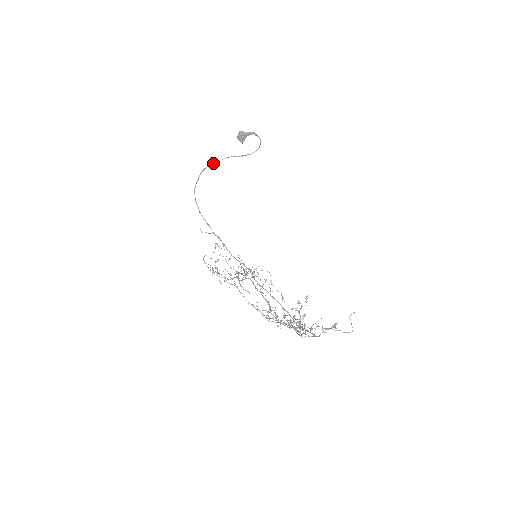
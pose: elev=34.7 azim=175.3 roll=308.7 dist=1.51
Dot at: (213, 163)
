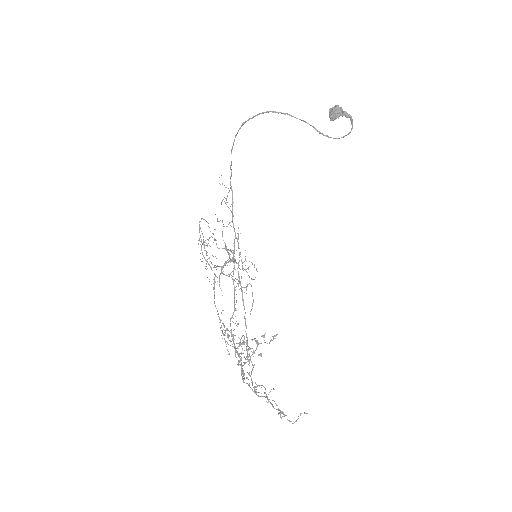
Dot at: (283, 113)
